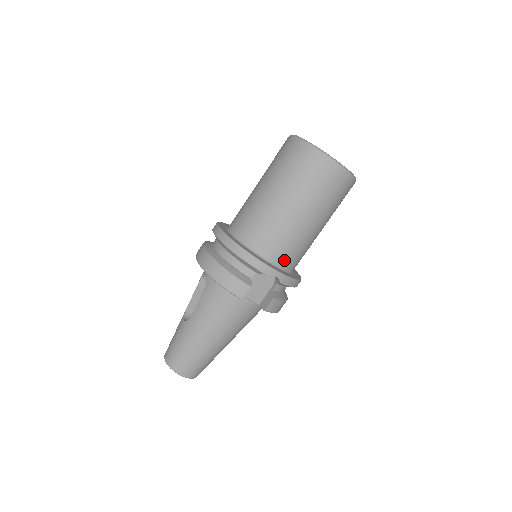
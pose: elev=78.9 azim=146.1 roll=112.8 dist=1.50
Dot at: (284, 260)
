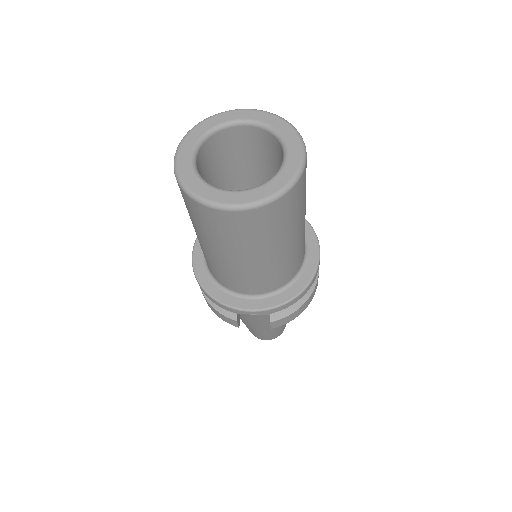
Dot at: (259, 290)
